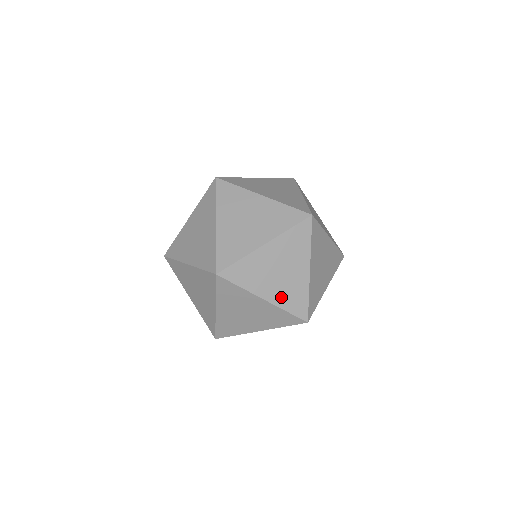
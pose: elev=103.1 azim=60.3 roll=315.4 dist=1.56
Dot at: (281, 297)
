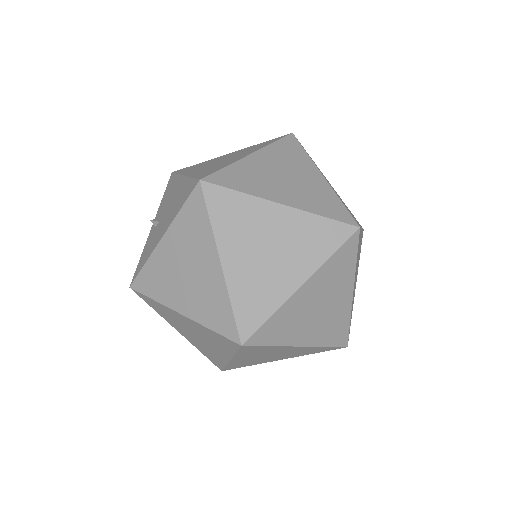
Dot at: (320, 335)
